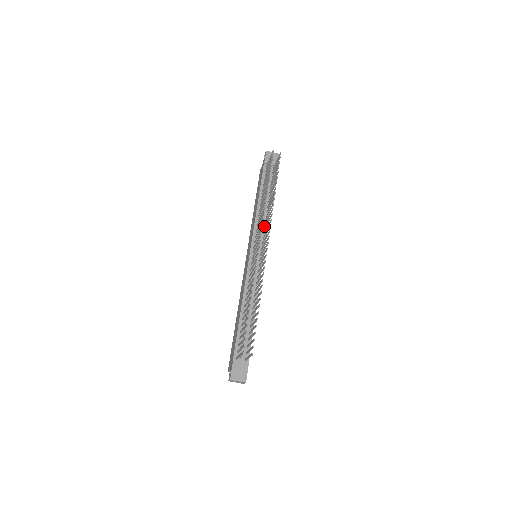
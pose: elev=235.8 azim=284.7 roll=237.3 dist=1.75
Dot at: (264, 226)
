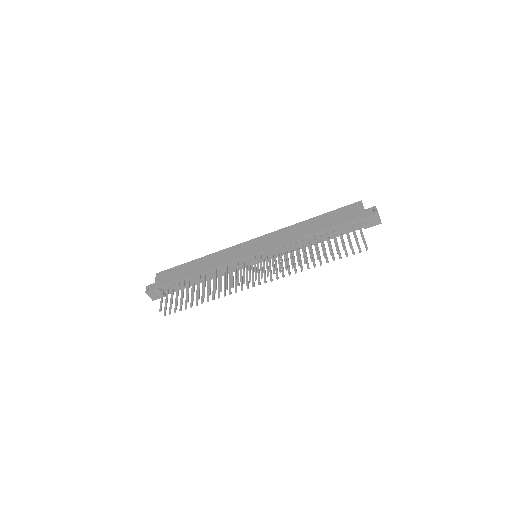
Dot at: (288, 250)
